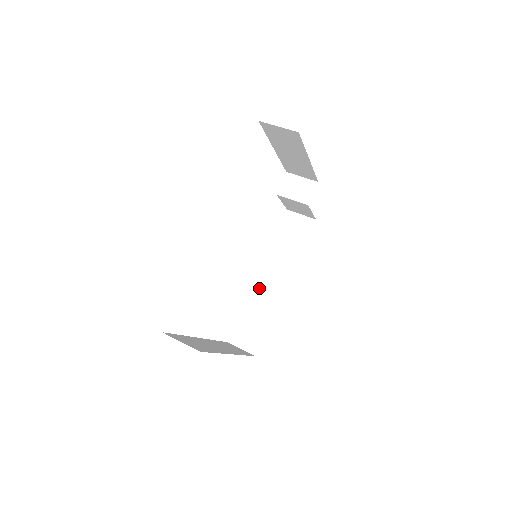
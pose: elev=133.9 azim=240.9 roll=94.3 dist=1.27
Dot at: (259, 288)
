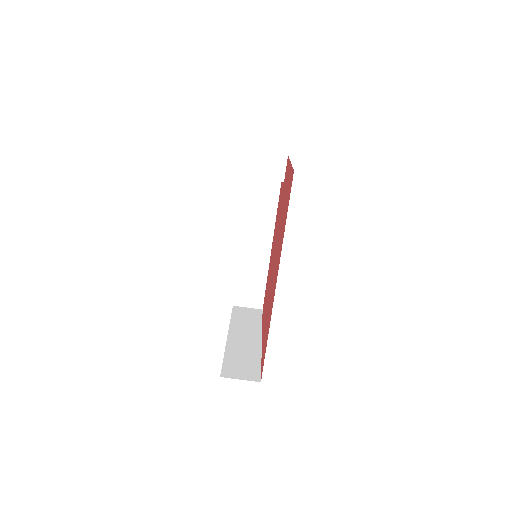
Dot at: (247, 253)
